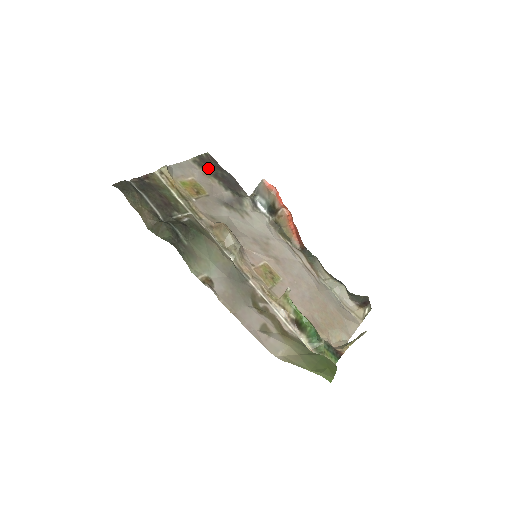
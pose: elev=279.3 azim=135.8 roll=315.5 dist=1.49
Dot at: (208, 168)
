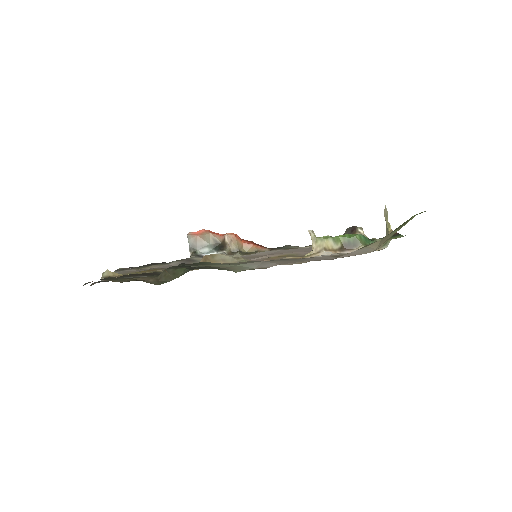
Dot at: occluded
